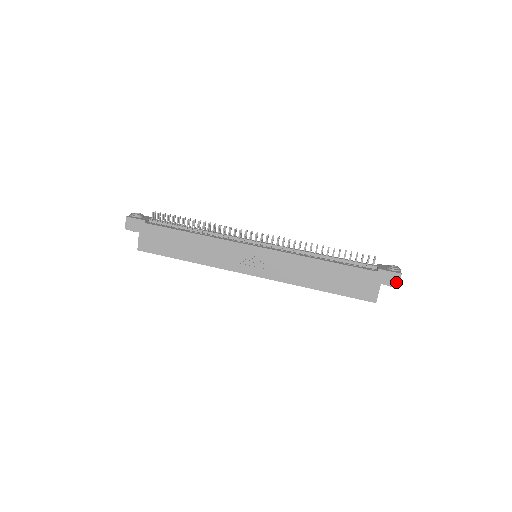
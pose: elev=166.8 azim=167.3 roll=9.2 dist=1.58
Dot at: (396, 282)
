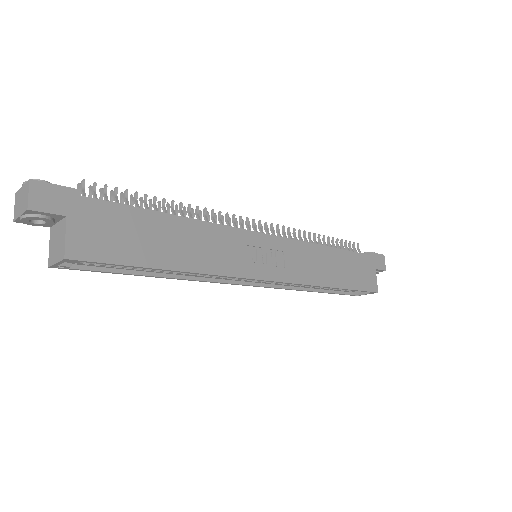
Dot at: (383, 265)
